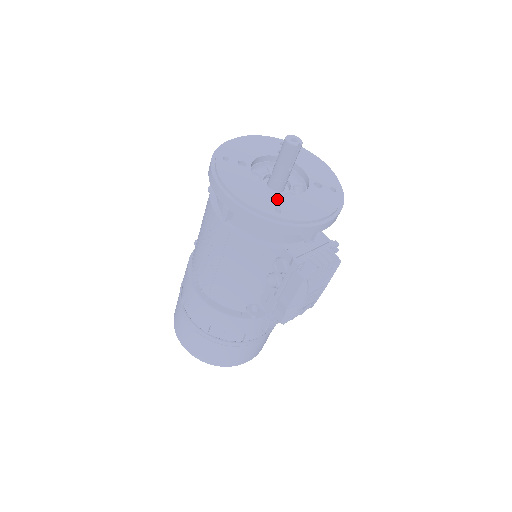
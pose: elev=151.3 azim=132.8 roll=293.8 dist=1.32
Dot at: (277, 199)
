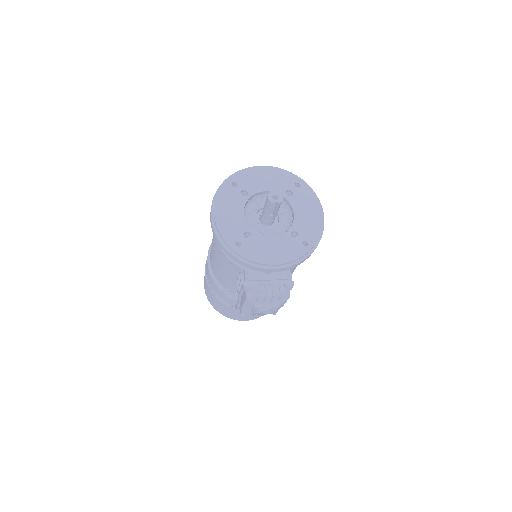
Dot at: (249, 233)
